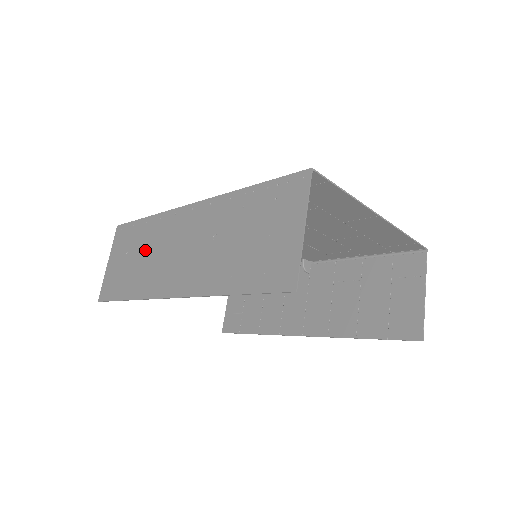
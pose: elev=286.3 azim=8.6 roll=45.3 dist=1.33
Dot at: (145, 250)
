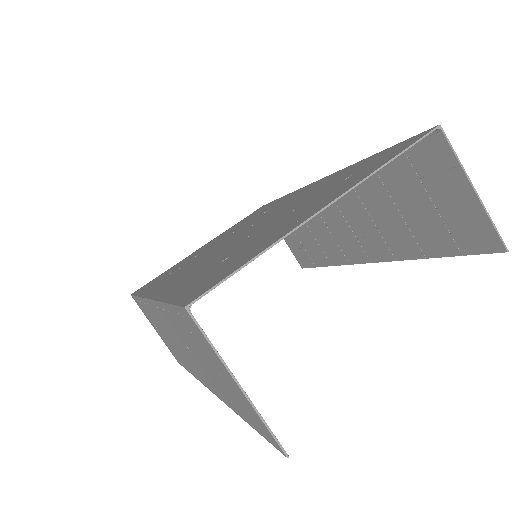
Dot at: occluded
